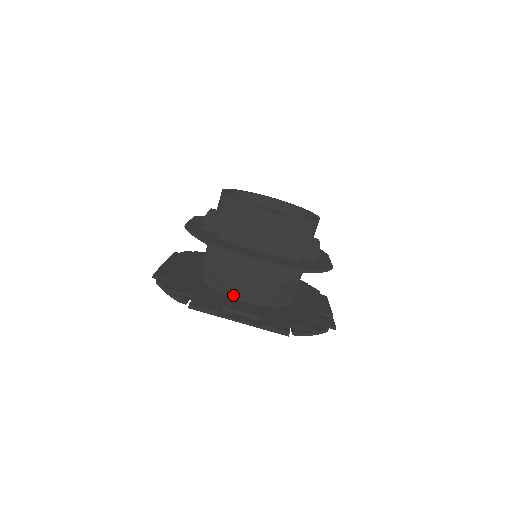
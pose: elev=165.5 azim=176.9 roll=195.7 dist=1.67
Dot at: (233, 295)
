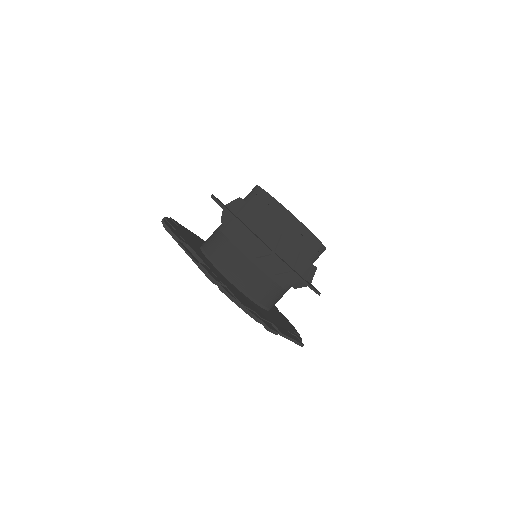
Dot at: (208, 255)
